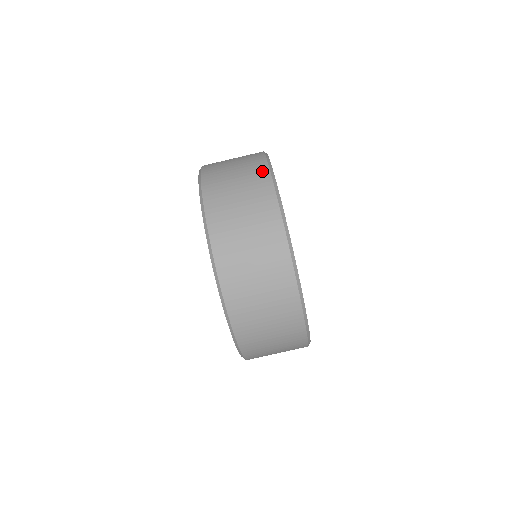
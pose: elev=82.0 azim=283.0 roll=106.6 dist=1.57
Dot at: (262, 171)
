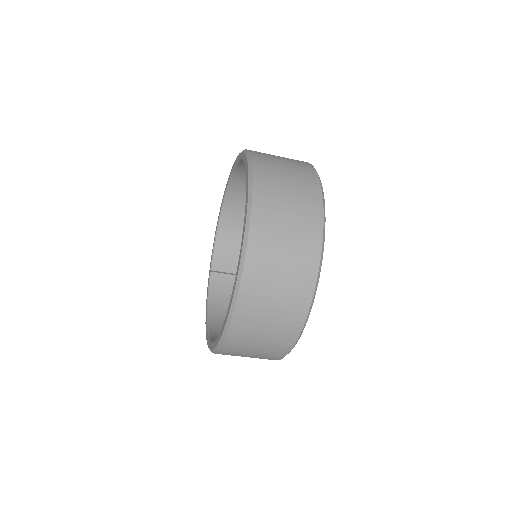
Dot at: (311, 173)
